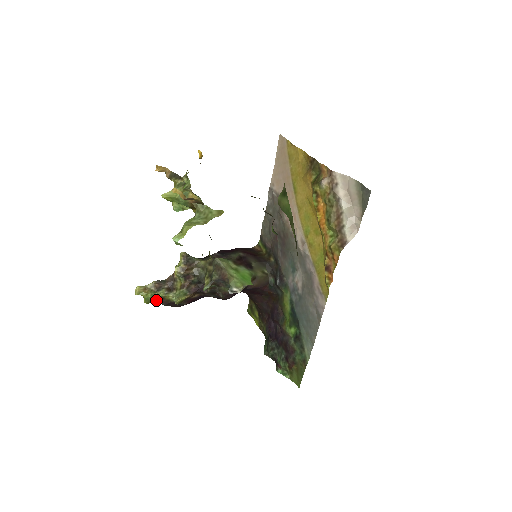
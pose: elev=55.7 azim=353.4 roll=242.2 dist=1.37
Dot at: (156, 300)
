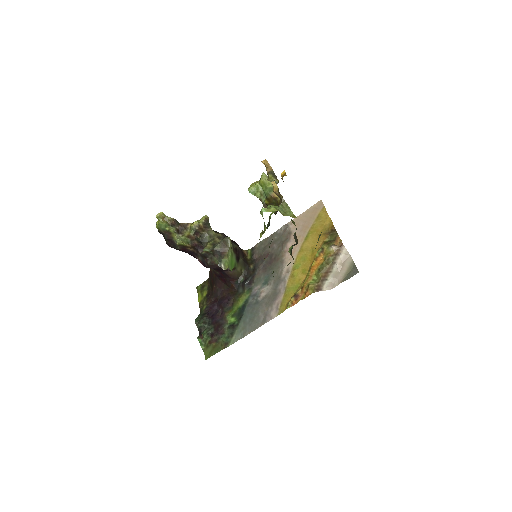
Dot at: (165, 231)
